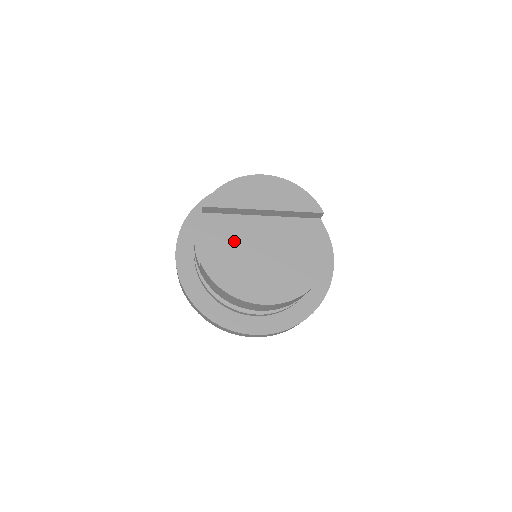
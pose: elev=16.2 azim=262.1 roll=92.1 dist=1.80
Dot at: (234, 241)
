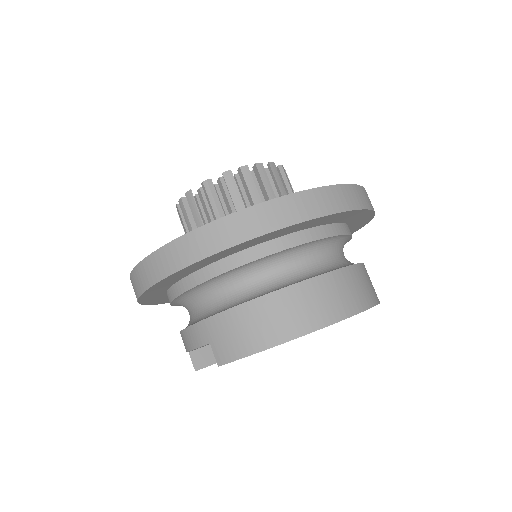
Dot at: occluded
